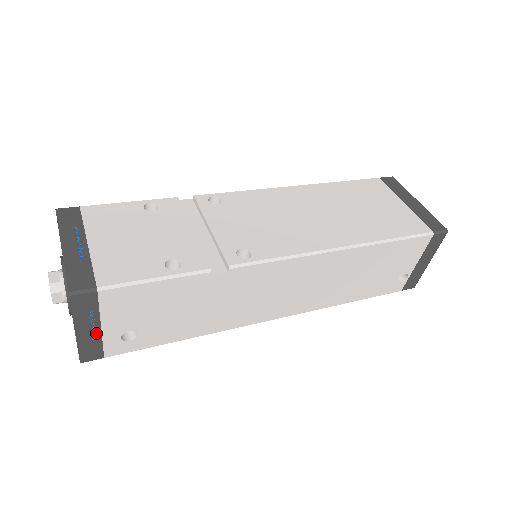
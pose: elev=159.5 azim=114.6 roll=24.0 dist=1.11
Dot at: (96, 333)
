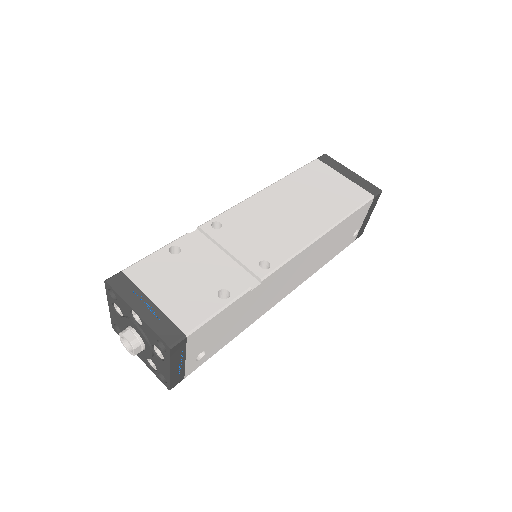
Dot at: (182, 365)
